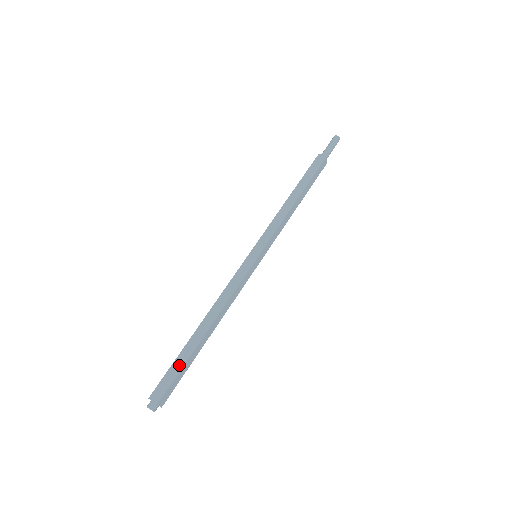
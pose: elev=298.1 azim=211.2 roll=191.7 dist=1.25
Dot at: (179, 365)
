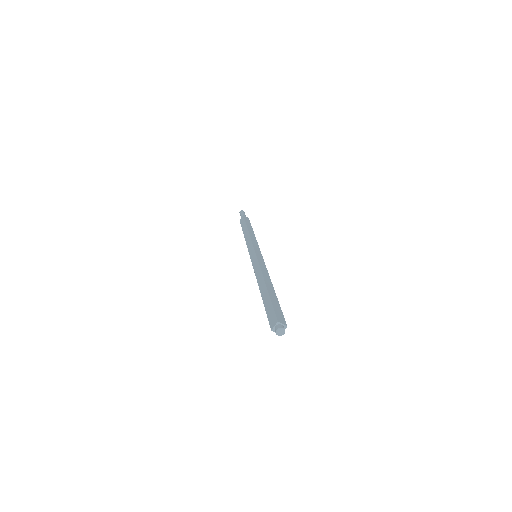
Dot at: (277, 304)
